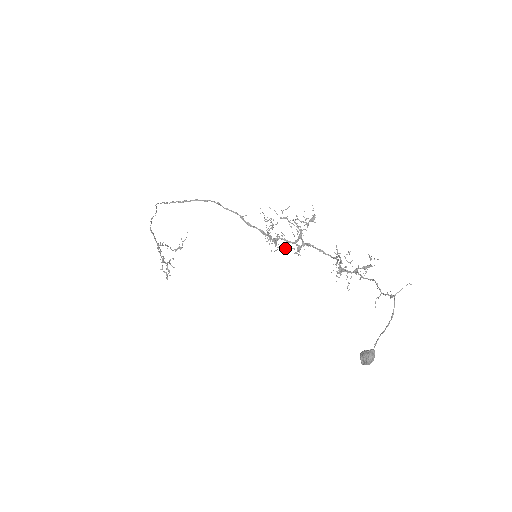
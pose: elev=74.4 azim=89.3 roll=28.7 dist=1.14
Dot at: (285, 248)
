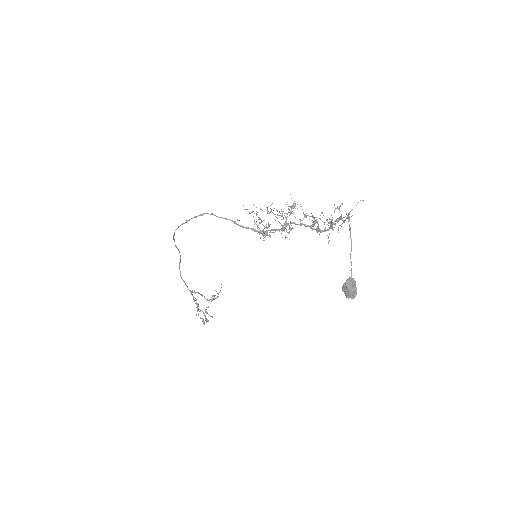
Dot at: occluded
